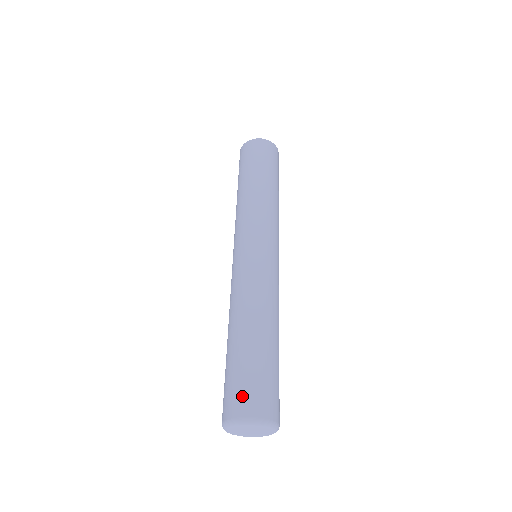
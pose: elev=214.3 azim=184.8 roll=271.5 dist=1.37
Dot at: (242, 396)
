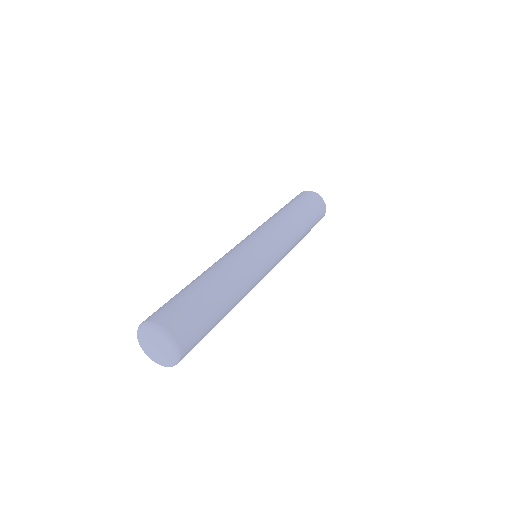
Dot at: occluded
